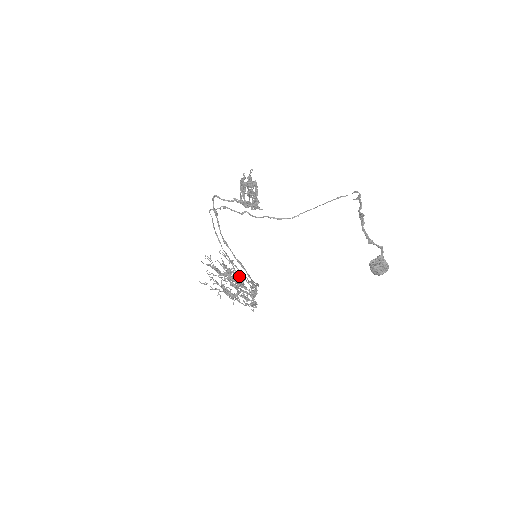
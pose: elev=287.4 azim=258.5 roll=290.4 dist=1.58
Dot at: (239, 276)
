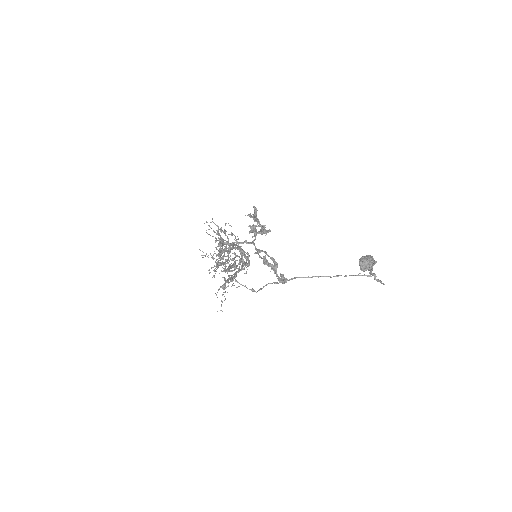
Dot at: occluded
